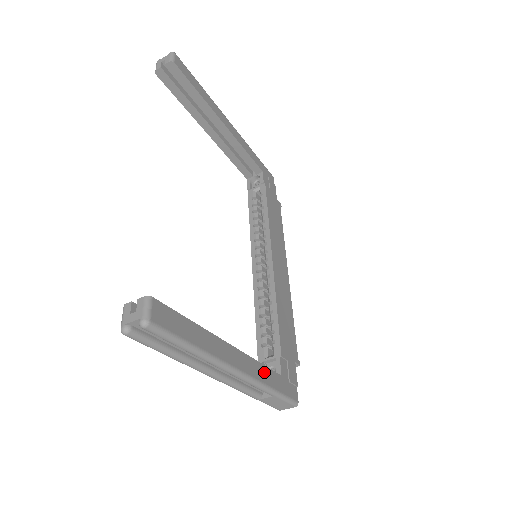
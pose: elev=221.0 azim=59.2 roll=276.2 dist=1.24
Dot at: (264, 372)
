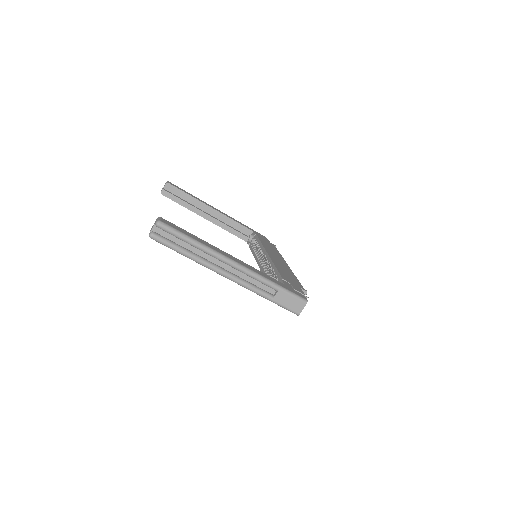
Dot at: (264, 275)
